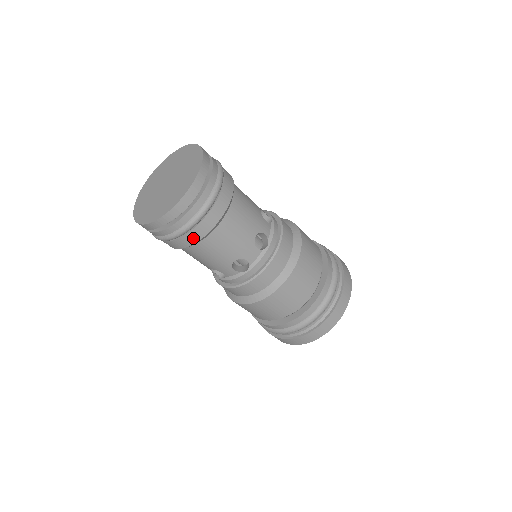
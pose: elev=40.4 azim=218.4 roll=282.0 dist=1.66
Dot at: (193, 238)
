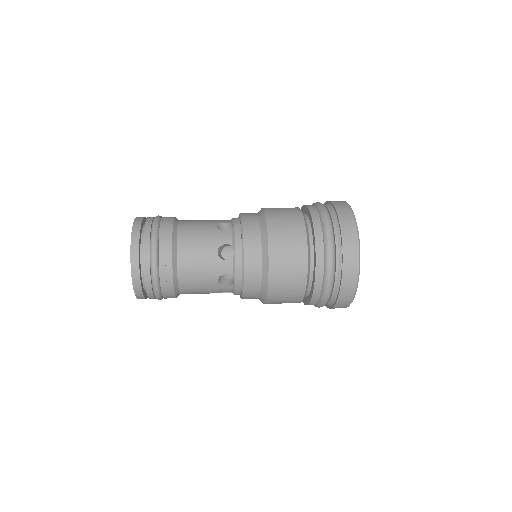
Dot at: occluded
